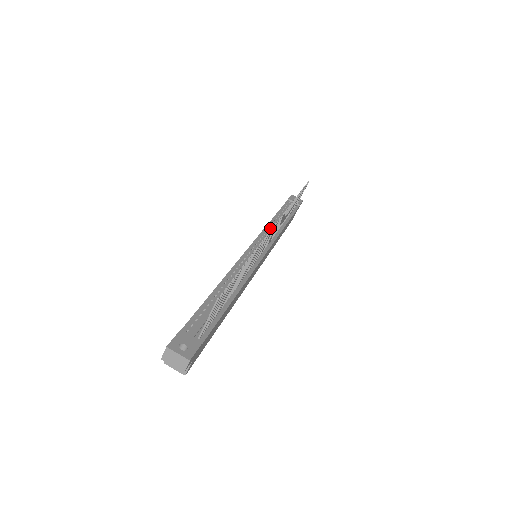
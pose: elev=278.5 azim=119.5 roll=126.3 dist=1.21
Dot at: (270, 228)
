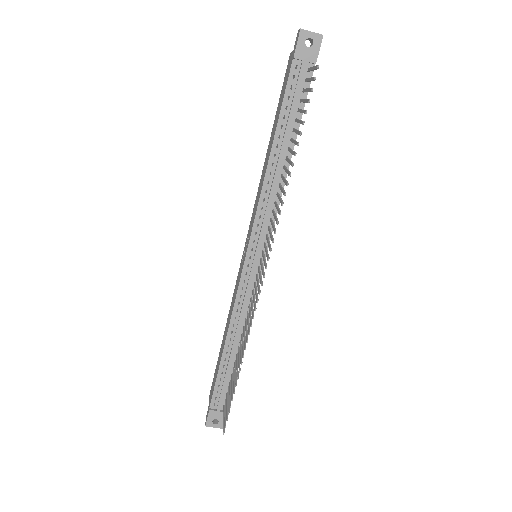
Dot at: (267, 194)
